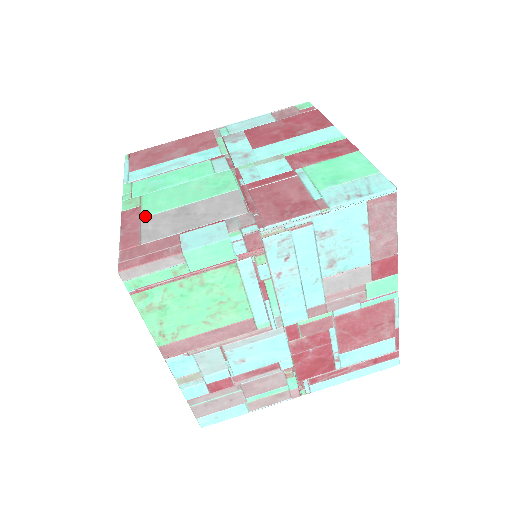
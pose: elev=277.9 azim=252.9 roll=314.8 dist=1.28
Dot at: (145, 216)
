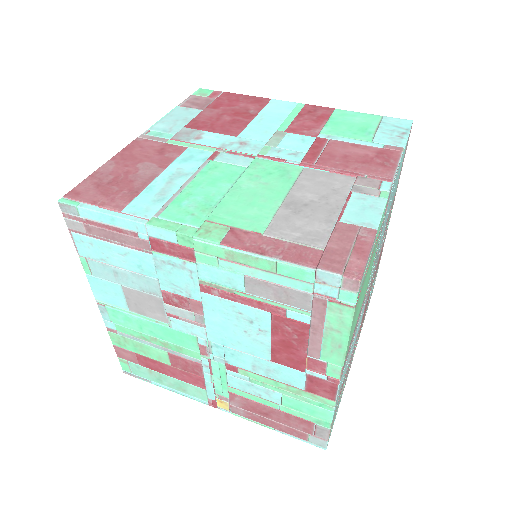
Dot at: (263, 230)
